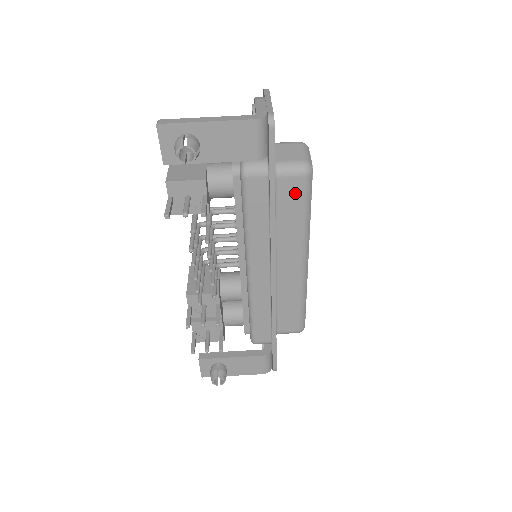
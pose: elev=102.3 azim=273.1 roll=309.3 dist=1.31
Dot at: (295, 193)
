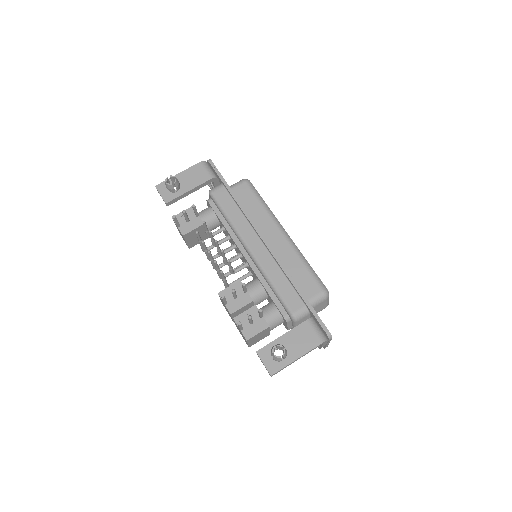
Dot at: (247, 193)
